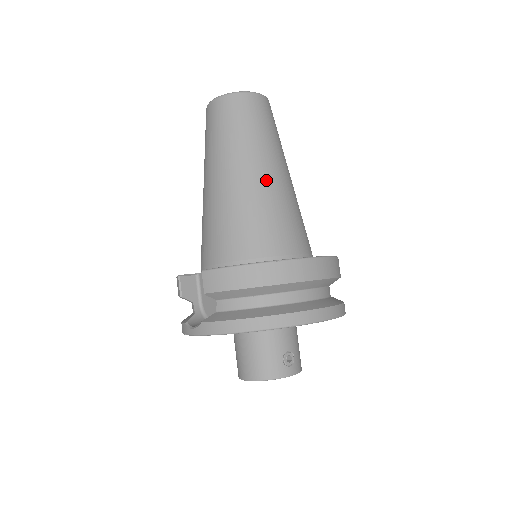
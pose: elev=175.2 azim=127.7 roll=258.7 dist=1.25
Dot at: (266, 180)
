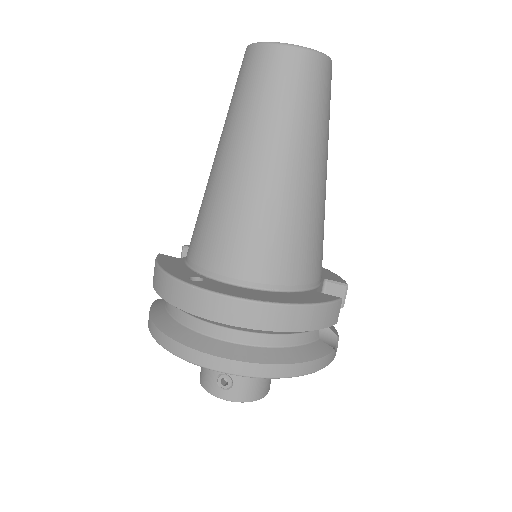
Dot at: (236, 174)
